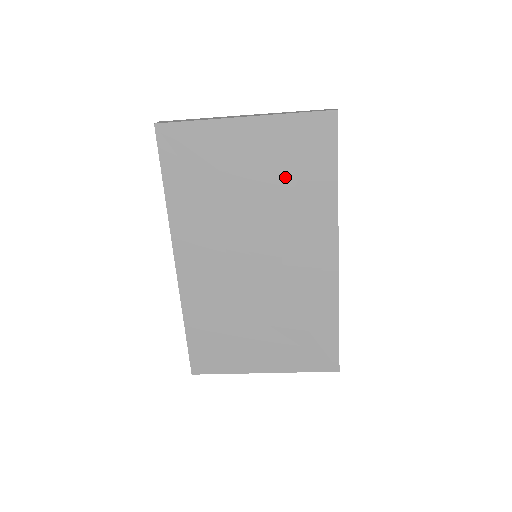
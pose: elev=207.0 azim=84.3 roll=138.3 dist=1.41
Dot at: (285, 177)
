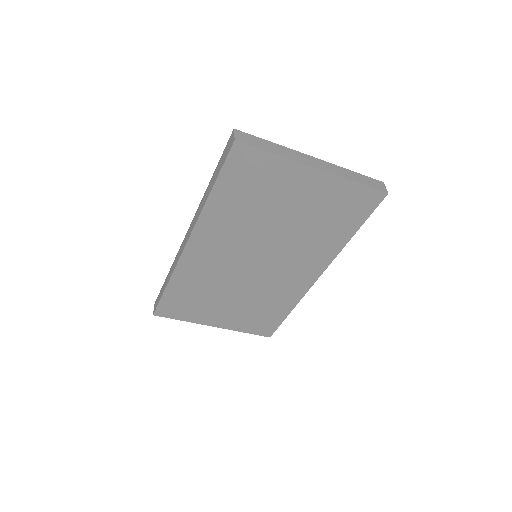
Dot at: (318, 220)
